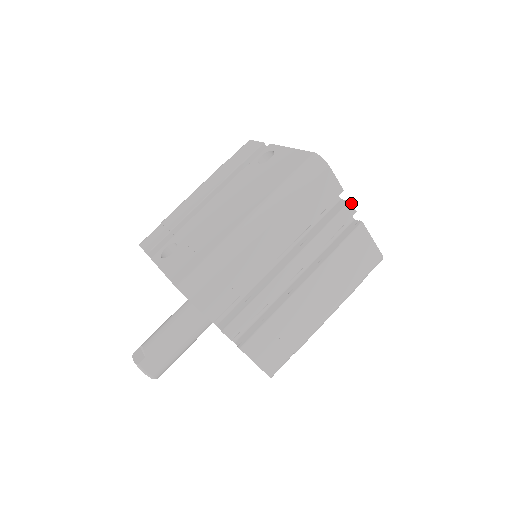
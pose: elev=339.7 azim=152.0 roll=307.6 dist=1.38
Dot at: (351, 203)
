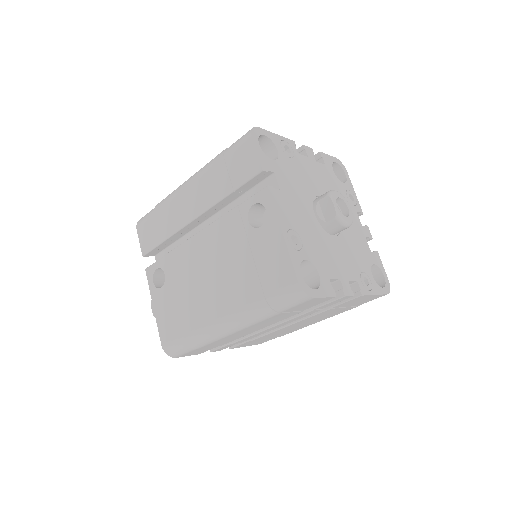
Dot at: (346, 296)
